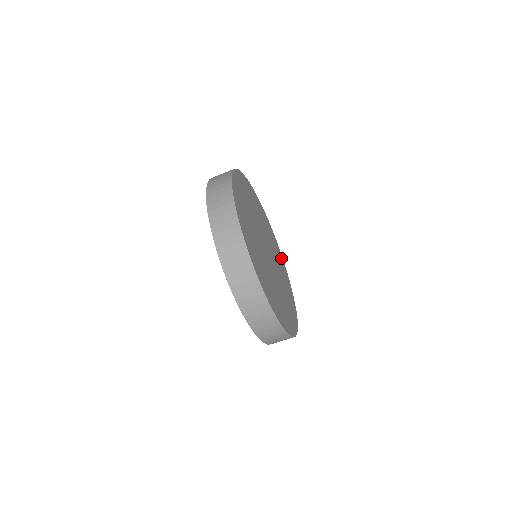
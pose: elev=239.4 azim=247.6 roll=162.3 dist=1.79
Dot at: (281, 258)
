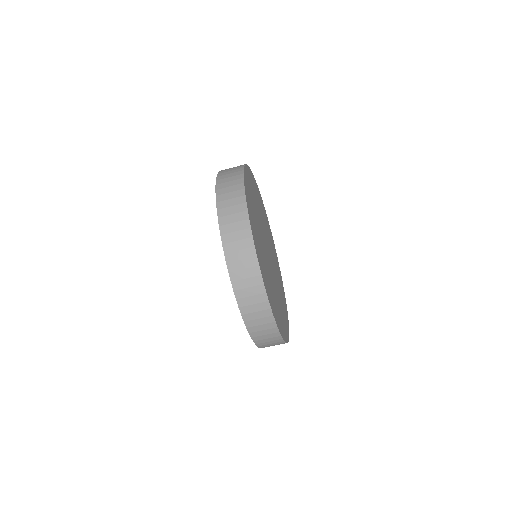
Dot at: (286, 314)
